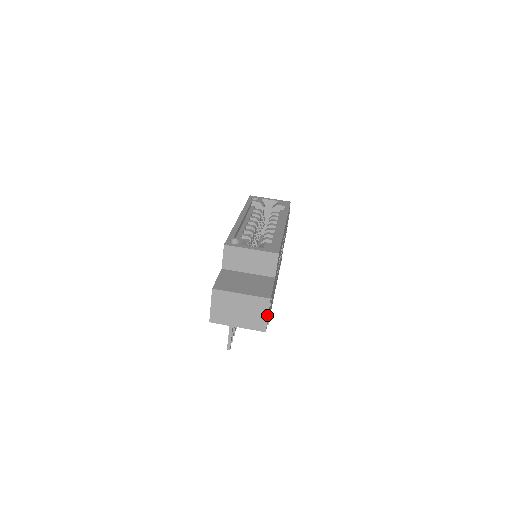
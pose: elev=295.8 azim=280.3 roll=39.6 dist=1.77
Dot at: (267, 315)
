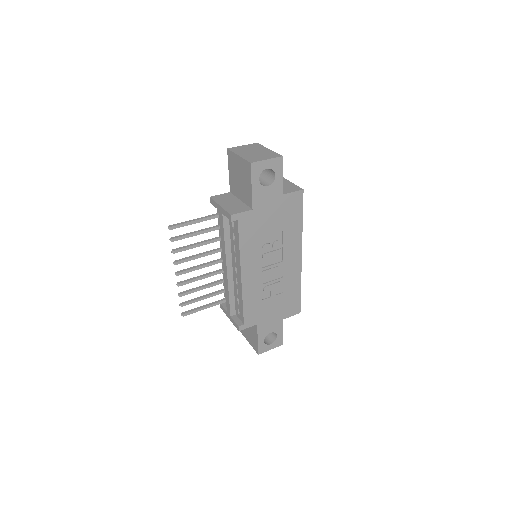
Dot at: (267, 159)
